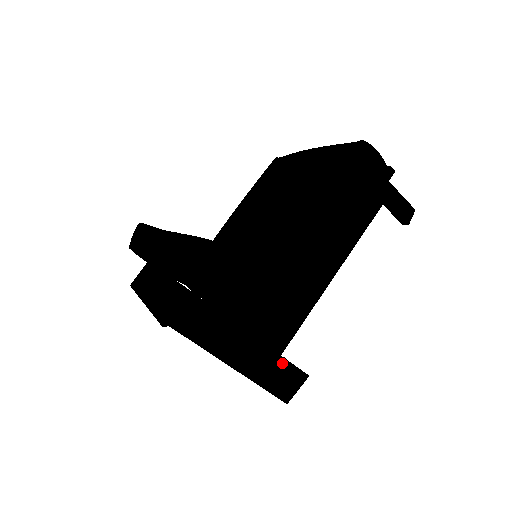
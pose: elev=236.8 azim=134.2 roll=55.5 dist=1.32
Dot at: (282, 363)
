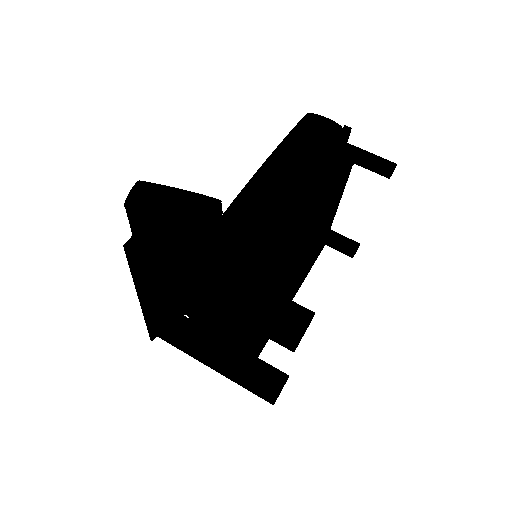
Dot at: (274, 298)
